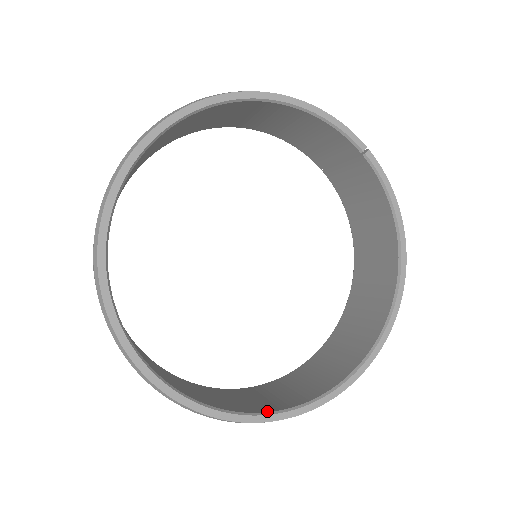
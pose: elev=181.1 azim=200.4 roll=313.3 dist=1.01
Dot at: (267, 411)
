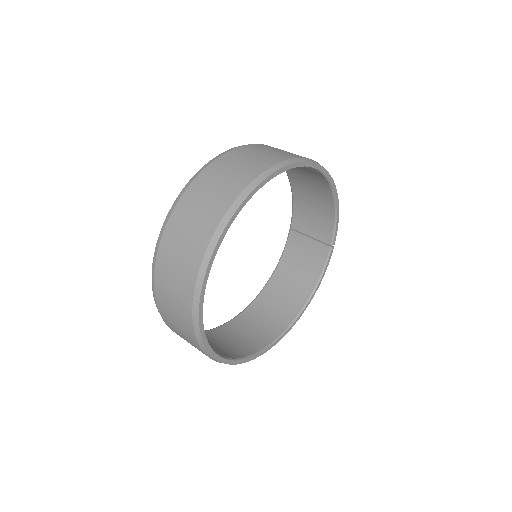
Dot at: (215, 351)
